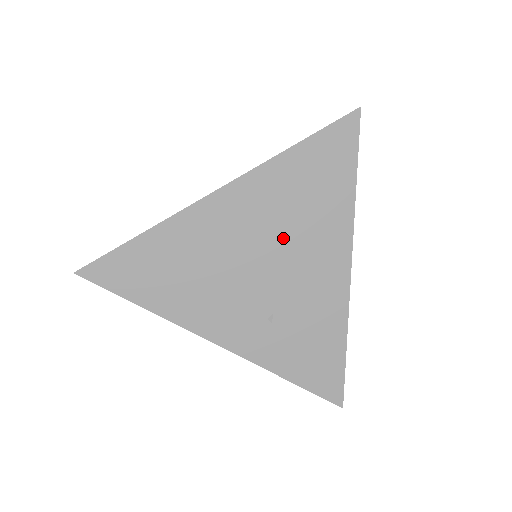
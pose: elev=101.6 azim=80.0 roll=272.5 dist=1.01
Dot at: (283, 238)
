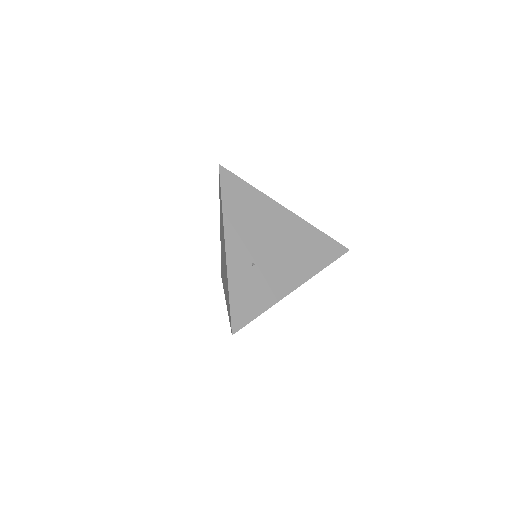
Dot at: (288, 248)
